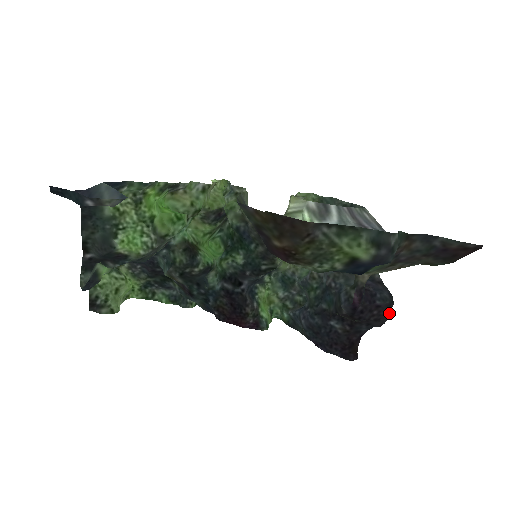
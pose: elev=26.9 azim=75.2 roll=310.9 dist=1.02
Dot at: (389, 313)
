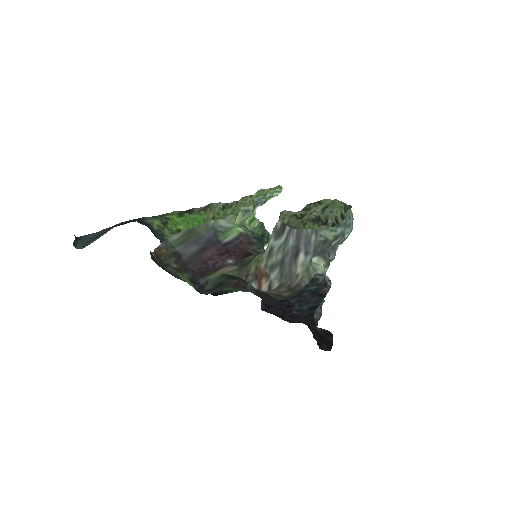
Dot at: occluded
